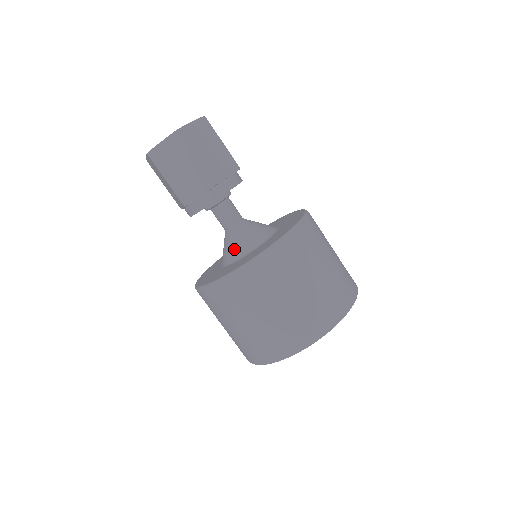
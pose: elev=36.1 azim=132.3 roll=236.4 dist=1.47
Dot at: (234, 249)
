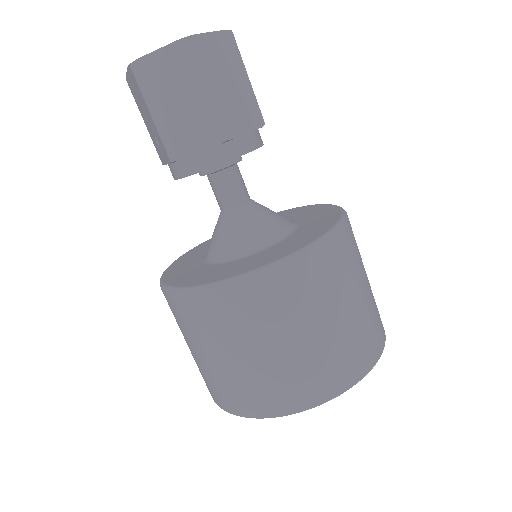
Dot at: (230, 242)
